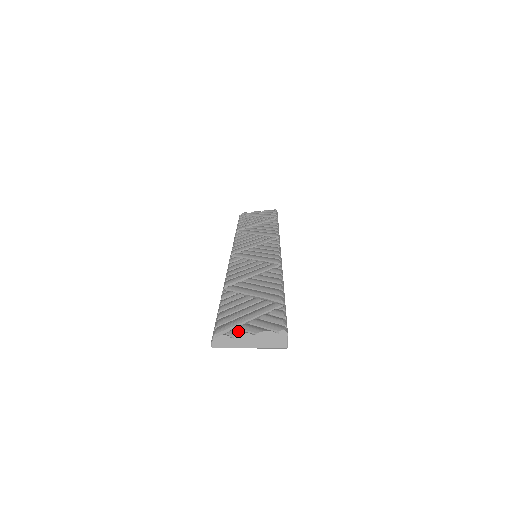
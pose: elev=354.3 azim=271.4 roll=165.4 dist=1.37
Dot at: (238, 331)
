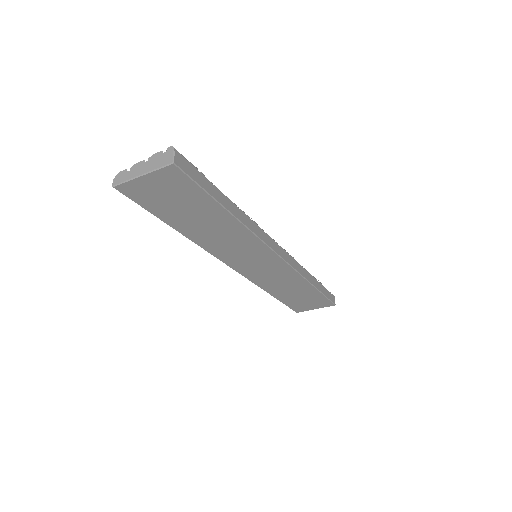
Dot at: (137, 167)
